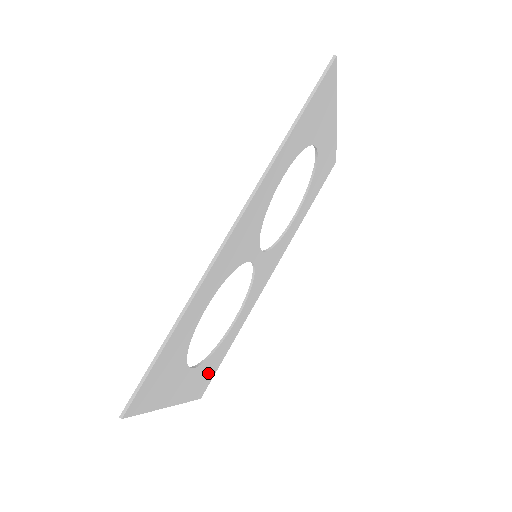
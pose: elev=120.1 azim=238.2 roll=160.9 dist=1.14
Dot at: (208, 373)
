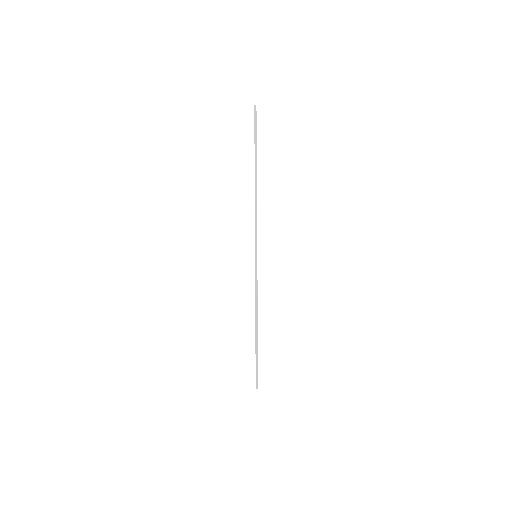
Dot at: occluded
